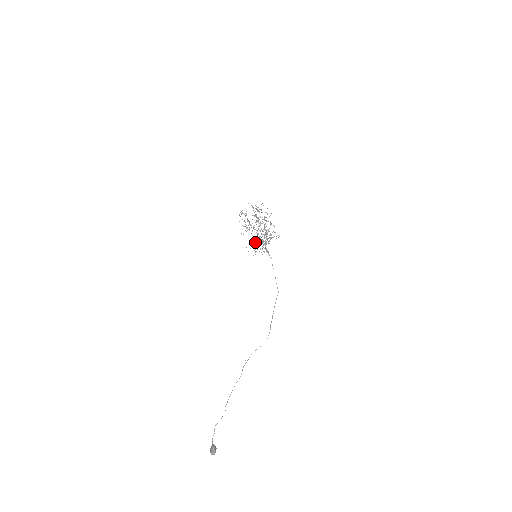
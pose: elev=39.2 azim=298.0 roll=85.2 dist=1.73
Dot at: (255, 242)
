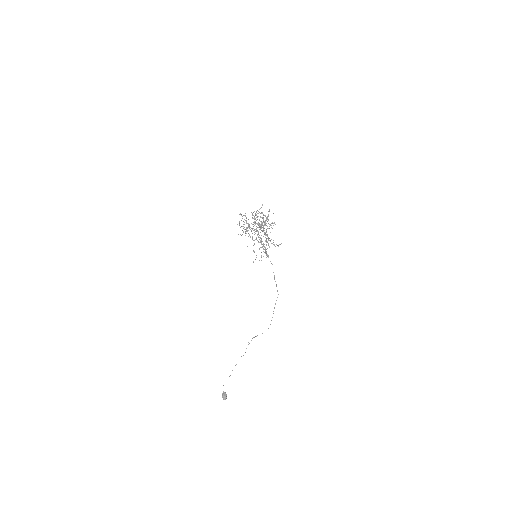
Dot at: occluded
